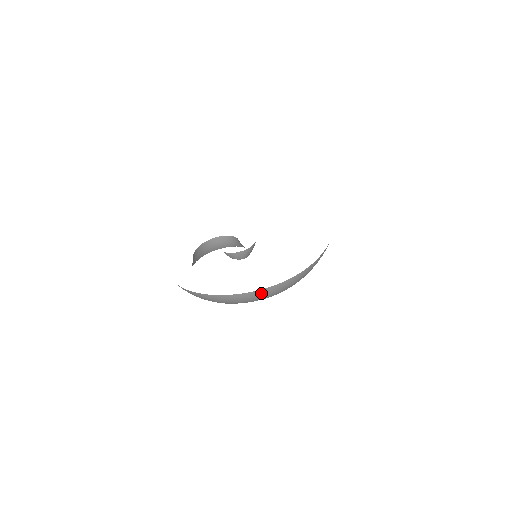
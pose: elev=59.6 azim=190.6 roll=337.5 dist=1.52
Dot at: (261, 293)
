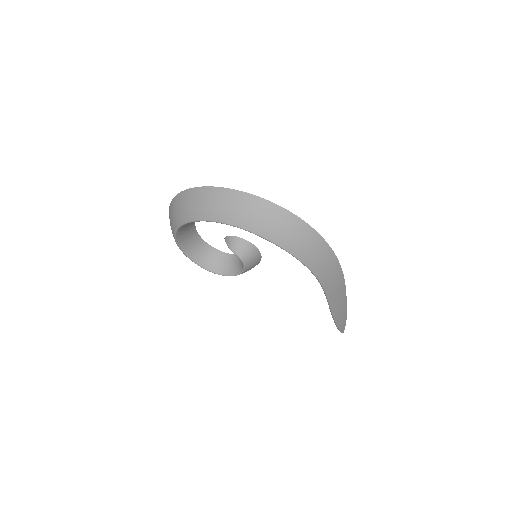
Dot at: (269, 211)
